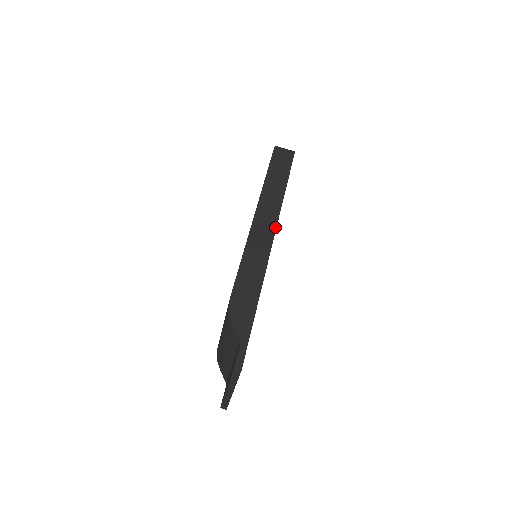
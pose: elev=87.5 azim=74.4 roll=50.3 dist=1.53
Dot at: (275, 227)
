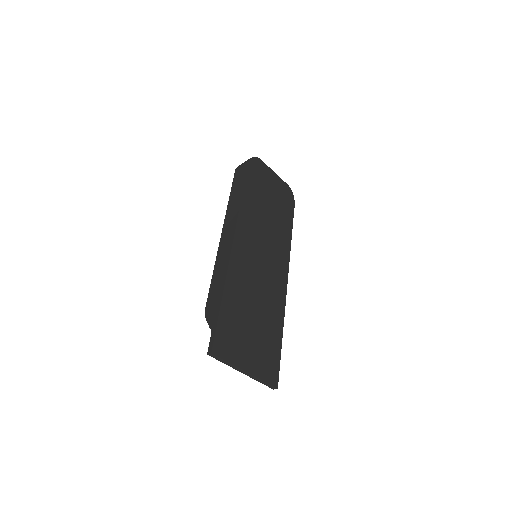
Dot at: (234, 229)
